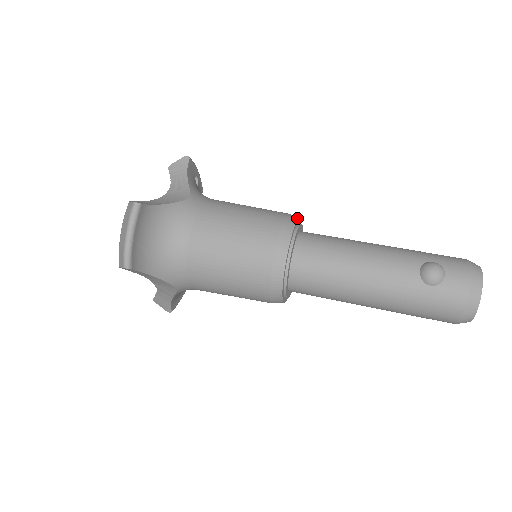
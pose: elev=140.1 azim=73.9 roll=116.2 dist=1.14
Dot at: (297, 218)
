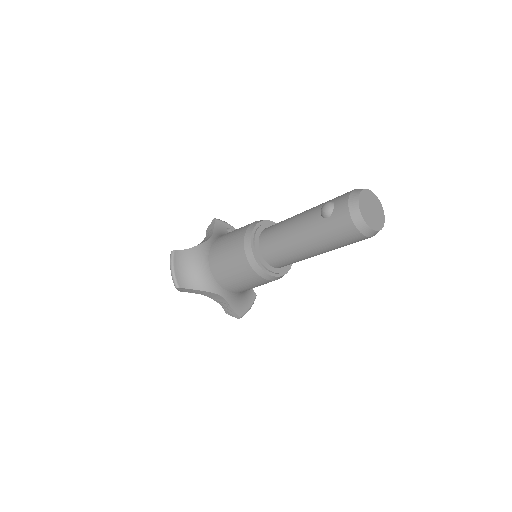
Dot at: (263, 220)
